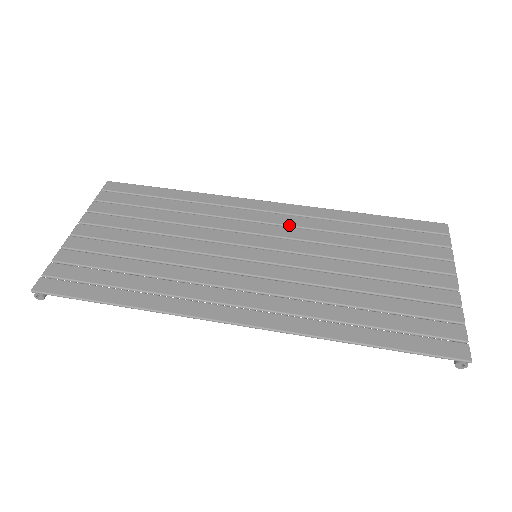
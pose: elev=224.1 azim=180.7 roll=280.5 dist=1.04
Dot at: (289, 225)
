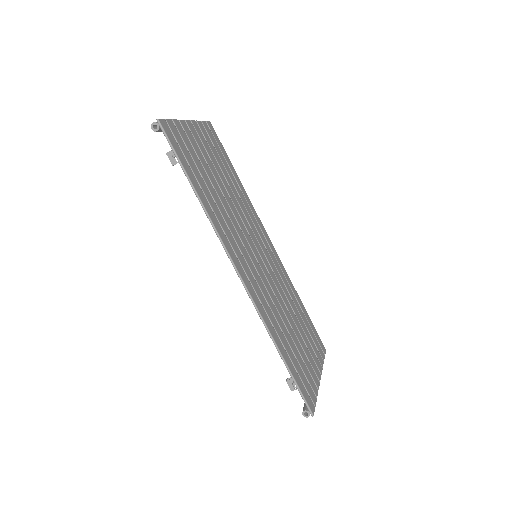
Dot at: (274, 262)
